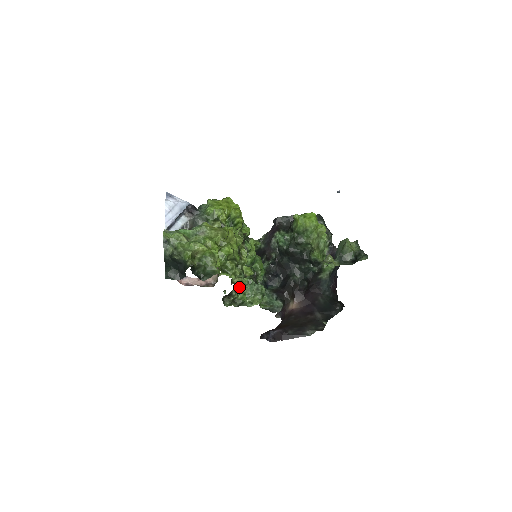
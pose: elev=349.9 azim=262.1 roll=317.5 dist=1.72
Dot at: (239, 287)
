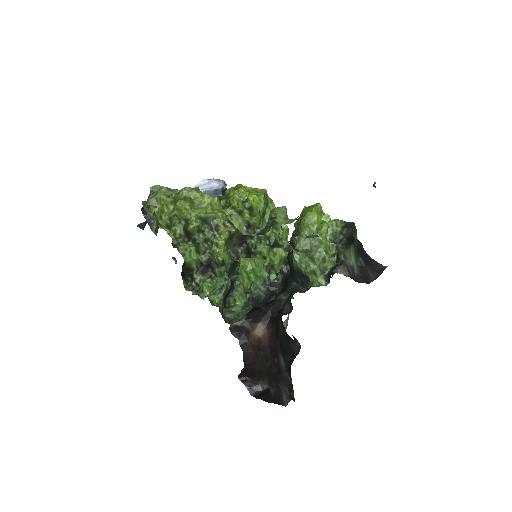
Dot at: (209, 275)
